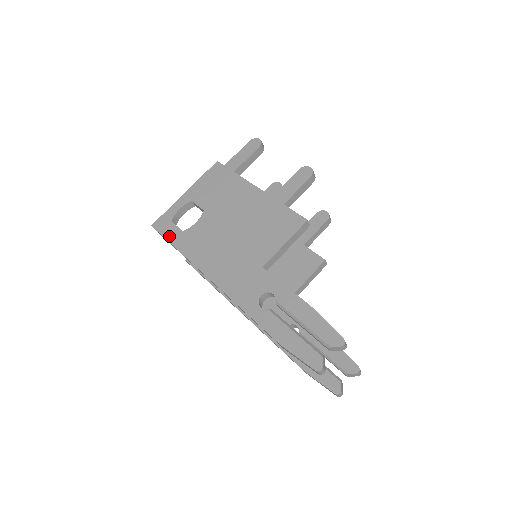
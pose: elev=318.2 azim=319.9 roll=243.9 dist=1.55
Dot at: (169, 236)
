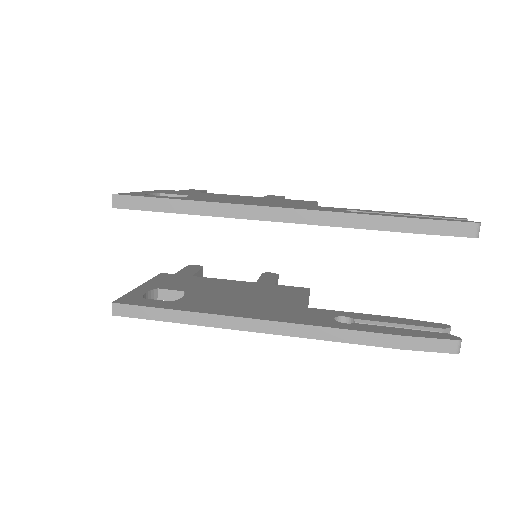
Dot at: (157, 196)
